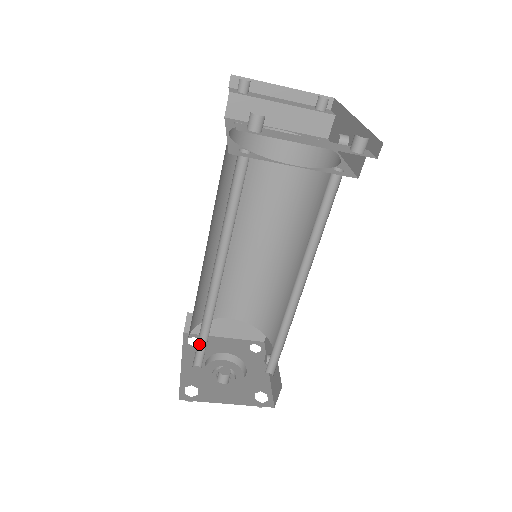
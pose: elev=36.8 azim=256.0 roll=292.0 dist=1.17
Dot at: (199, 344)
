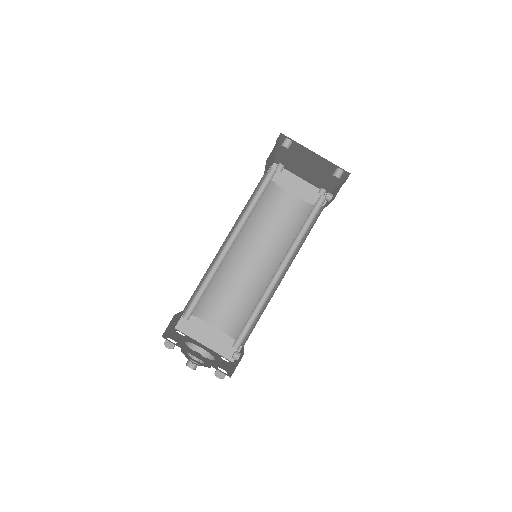
Dot at: (195, 298)
